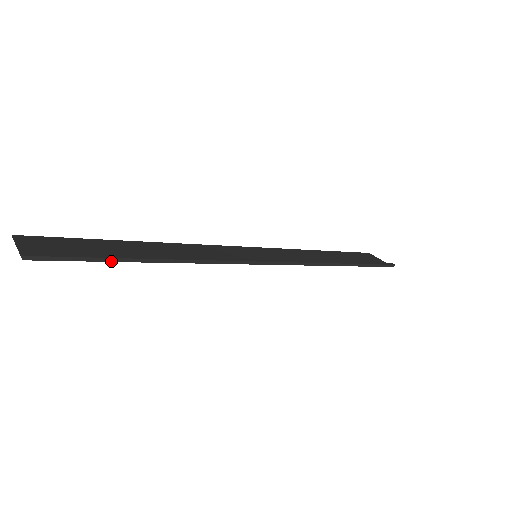
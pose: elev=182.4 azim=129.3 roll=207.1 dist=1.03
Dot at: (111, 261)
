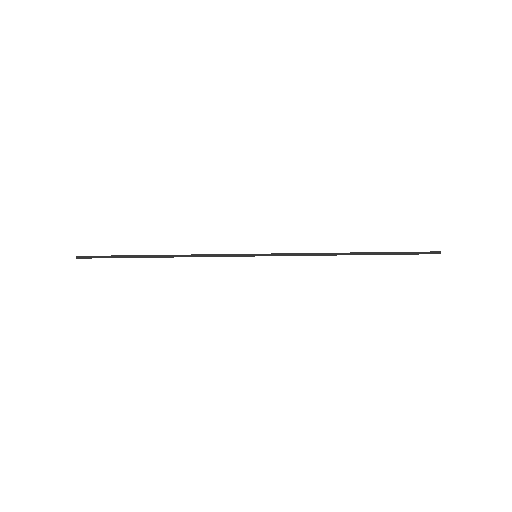
Dot at: occluded
